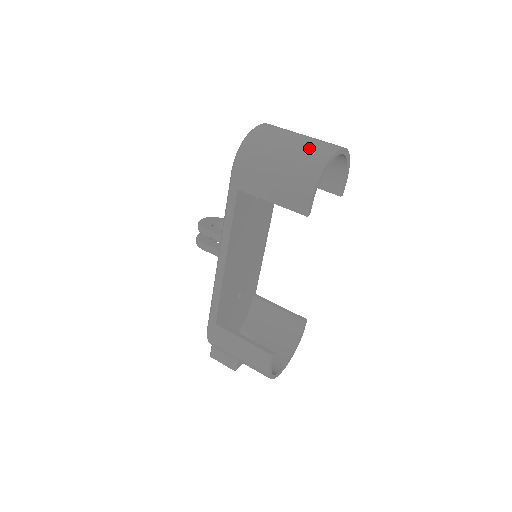
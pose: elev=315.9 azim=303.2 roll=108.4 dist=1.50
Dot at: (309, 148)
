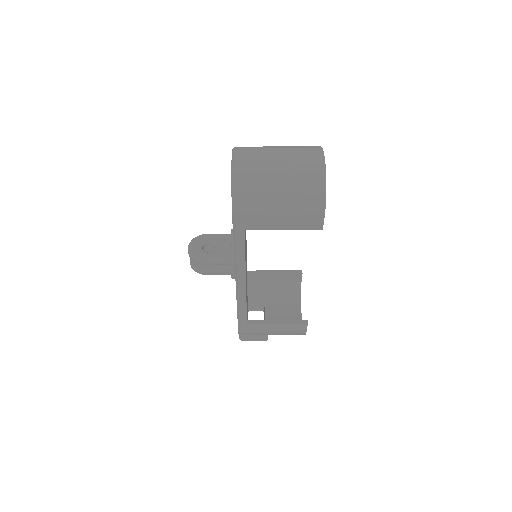
Dot at: (301, 171)
